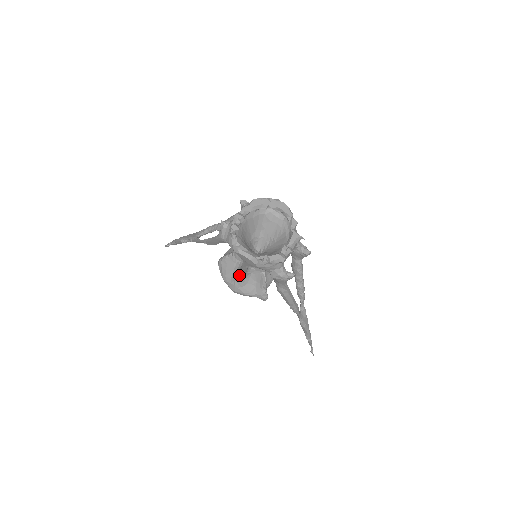
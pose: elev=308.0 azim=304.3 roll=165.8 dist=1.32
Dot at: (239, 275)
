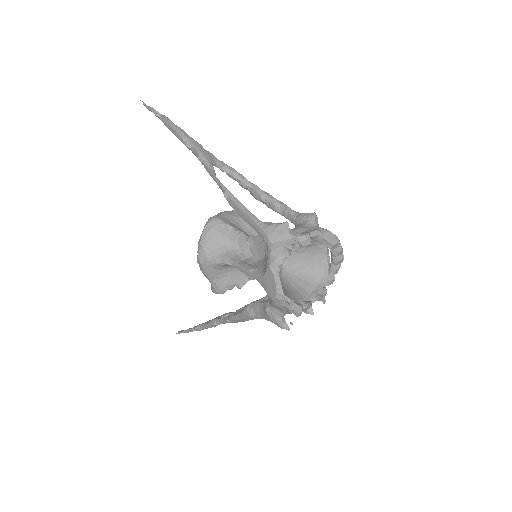
Dot at: (227, 262)
